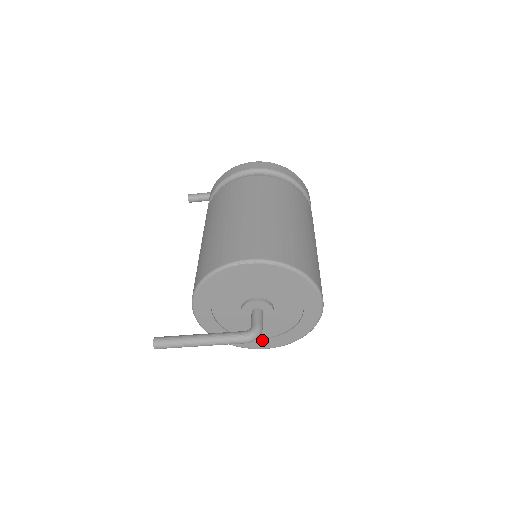
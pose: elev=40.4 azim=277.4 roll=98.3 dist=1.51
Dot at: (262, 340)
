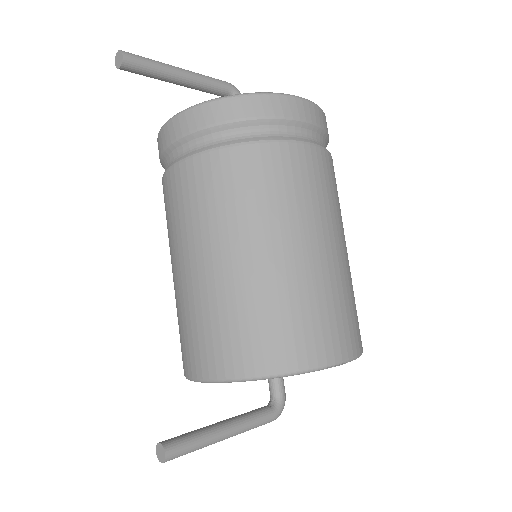
Dot at: occluded
